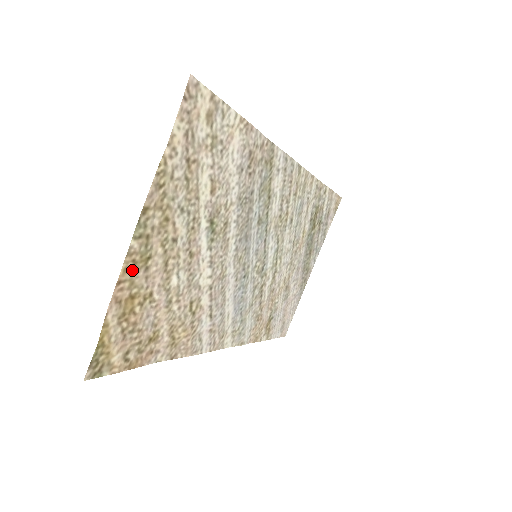
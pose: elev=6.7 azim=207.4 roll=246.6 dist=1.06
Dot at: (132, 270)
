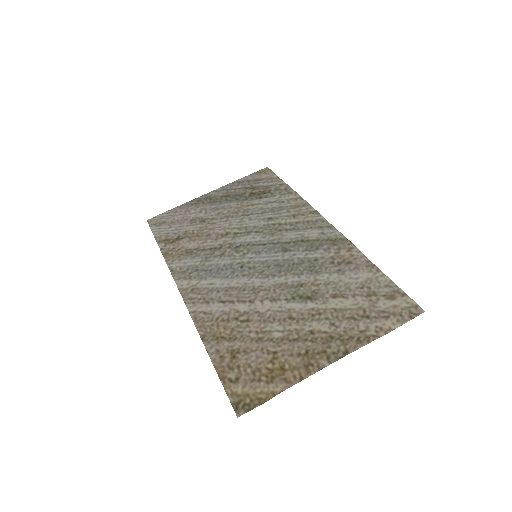
Dot at: (305, 366)
